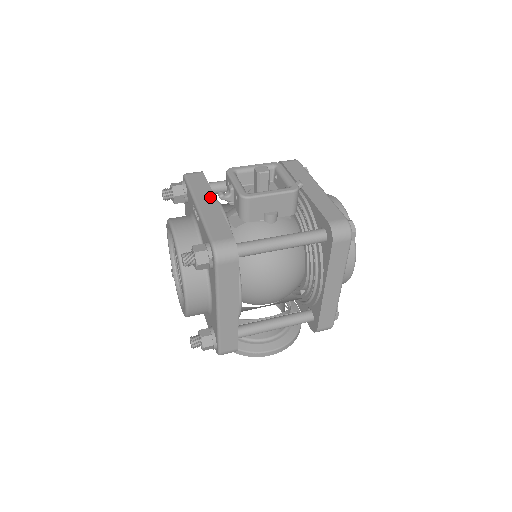
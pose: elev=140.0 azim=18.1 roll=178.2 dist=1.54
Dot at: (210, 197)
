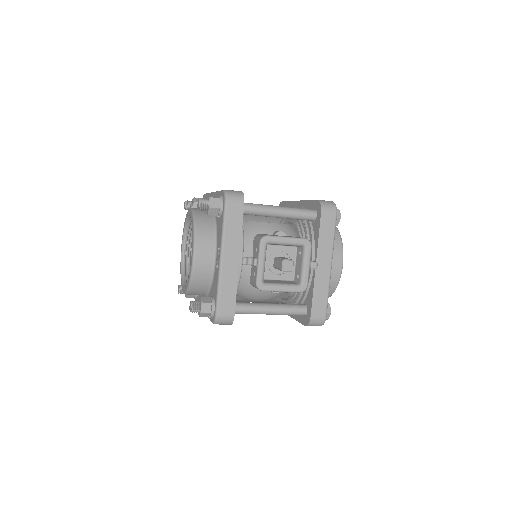
Dot at: (236, 251)
